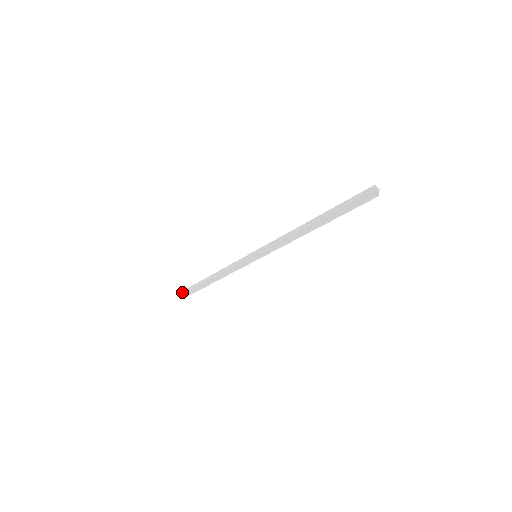
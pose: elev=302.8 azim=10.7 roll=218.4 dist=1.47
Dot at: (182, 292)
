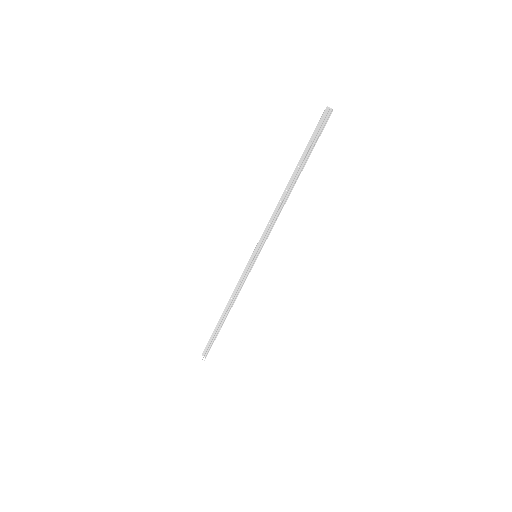
Dot at: (203, 354)
